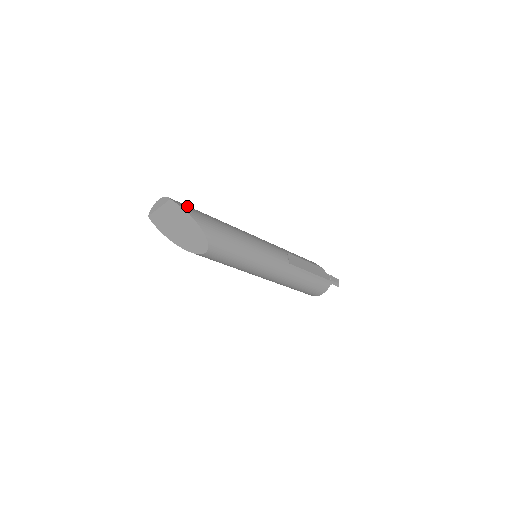
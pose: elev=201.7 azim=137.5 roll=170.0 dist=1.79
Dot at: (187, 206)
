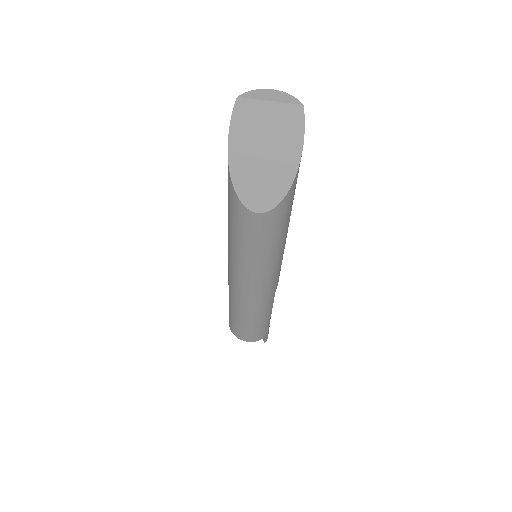
Dot at: occluded
